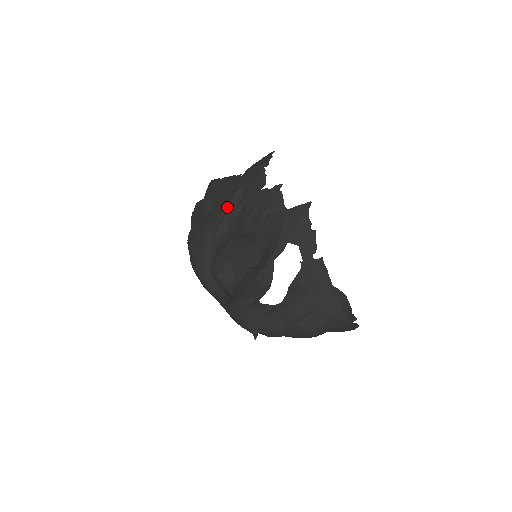
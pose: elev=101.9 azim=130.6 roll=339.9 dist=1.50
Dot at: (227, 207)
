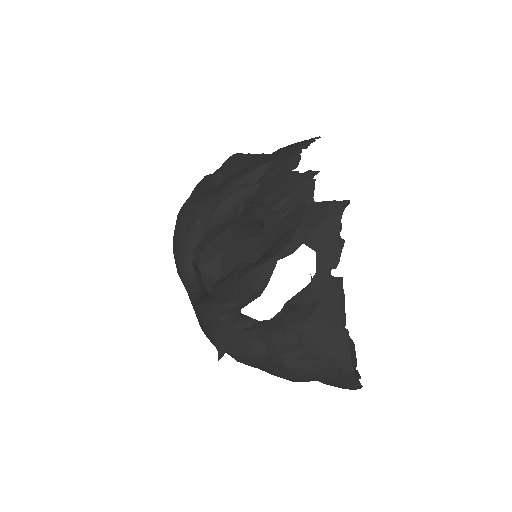
Dot at: (240, 182)
